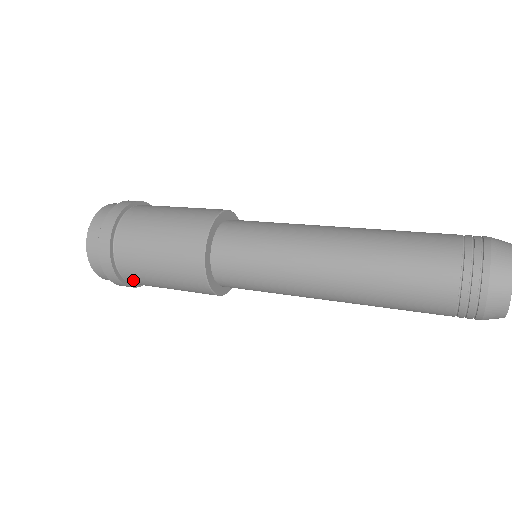
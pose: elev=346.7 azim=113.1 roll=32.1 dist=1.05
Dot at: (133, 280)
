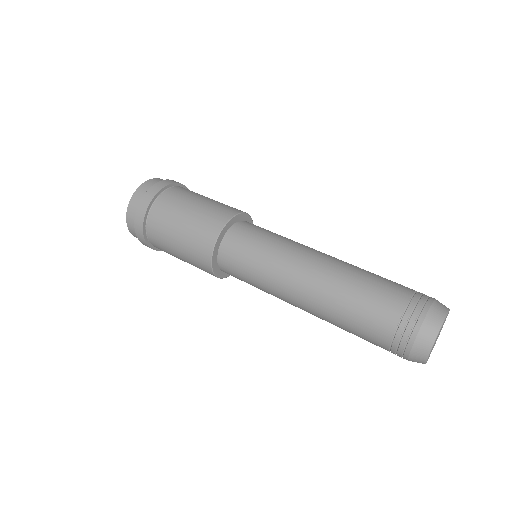
Dot at: (160, 249)
